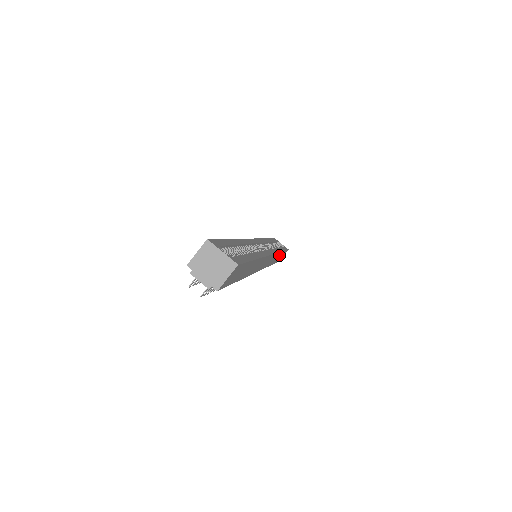
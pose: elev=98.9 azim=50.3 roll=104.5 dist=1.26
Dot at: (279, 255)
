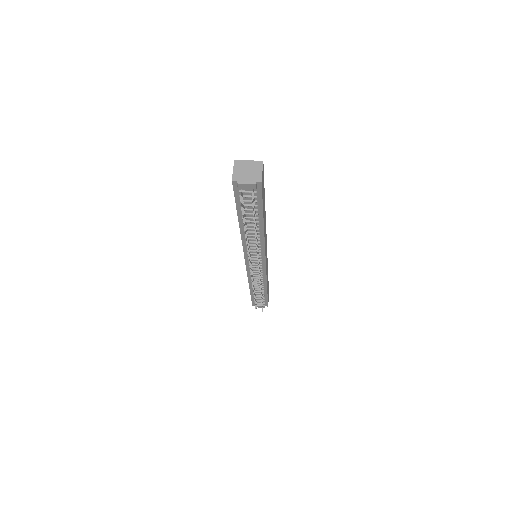
Dot at: occluded
